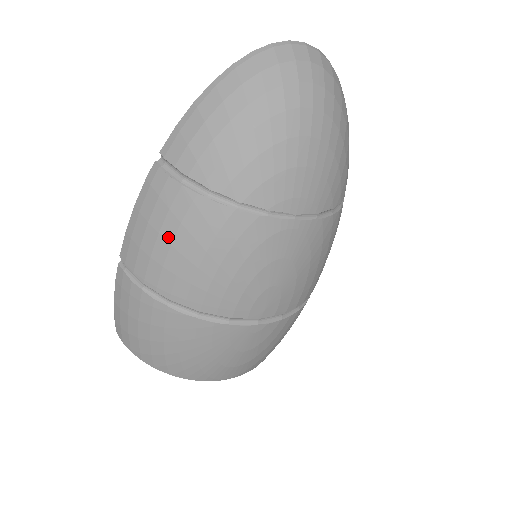
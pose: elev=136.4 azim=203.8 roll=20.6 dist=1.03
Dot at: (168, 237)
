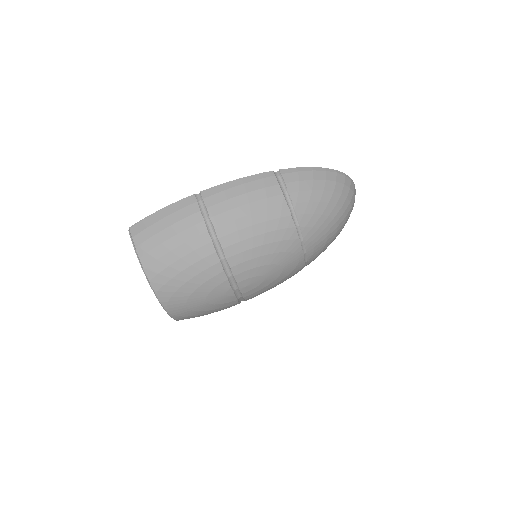
Dot at: (253, 209)
